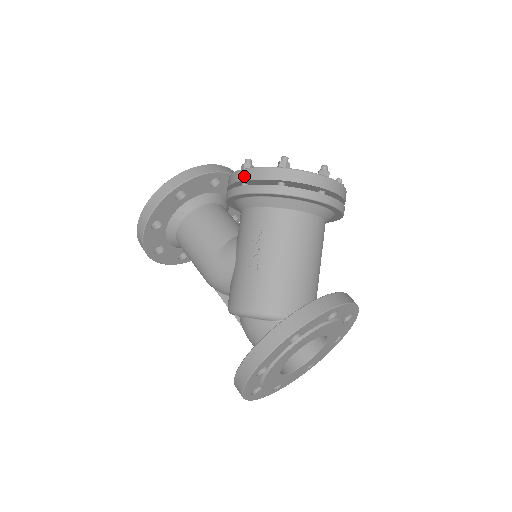
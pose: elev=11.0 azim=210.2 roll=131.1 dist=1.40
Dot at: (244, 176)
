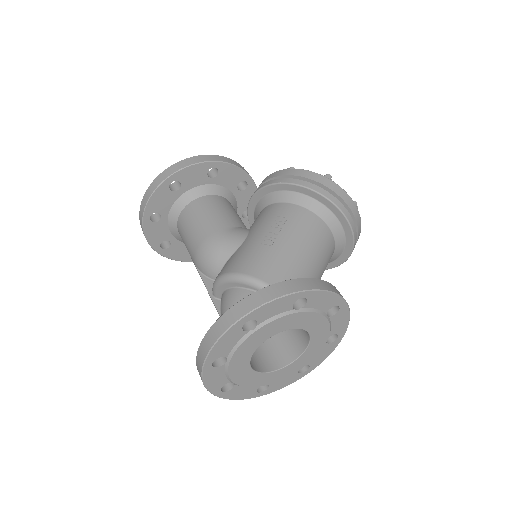
Dot at: (289, 172)
